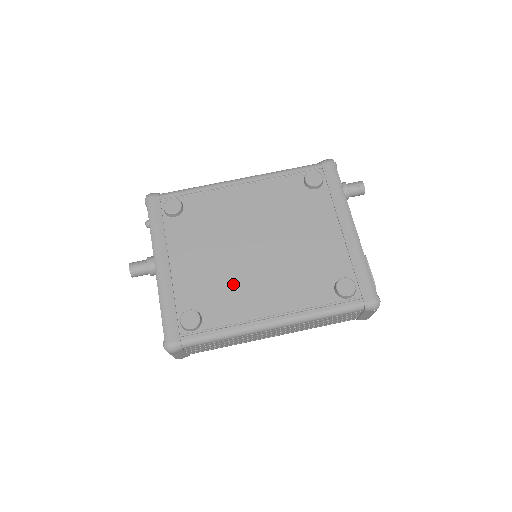
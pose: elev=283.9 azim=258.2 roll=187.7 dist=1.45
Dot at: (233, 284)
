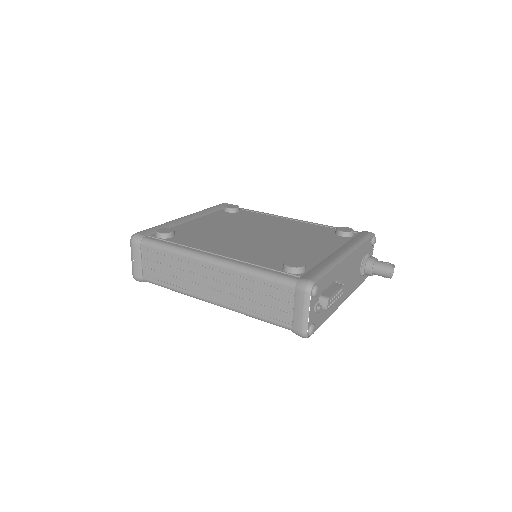
Dot at: (216, 237)
